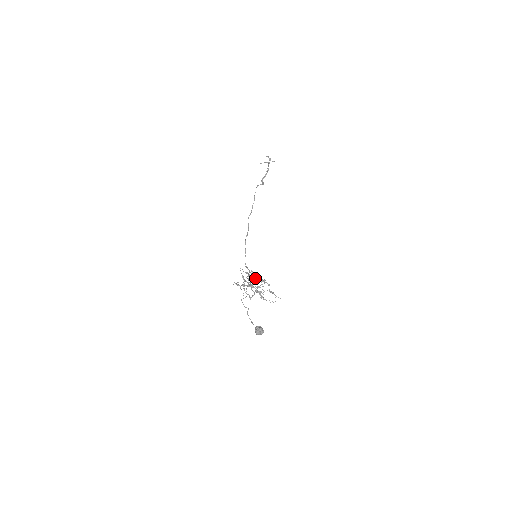
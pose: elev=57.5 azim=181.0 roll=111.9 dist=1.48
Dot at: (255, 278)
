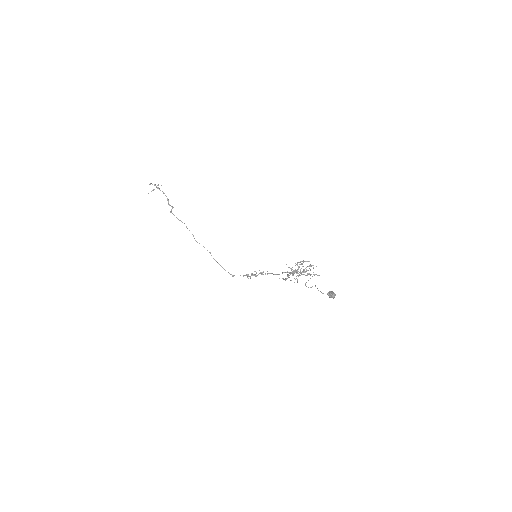
Dot at: (297, 264)
